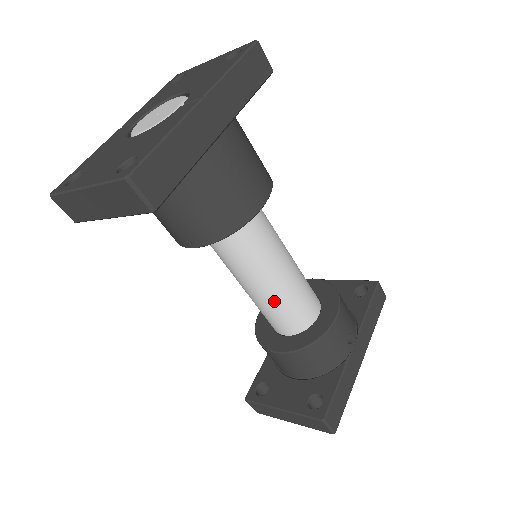
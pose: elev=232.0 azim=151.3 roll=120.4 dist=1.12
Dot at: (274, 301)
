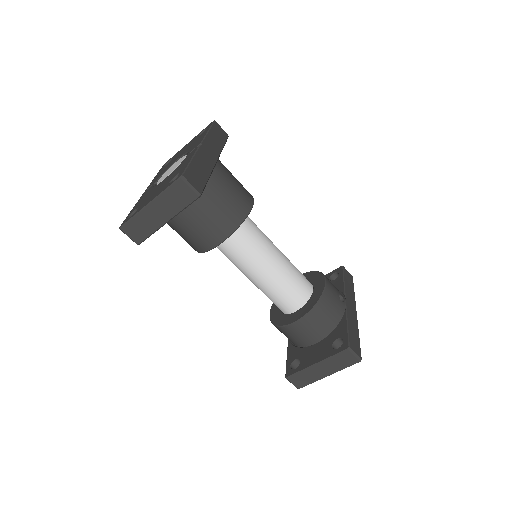
Dot at: (280, 280)
